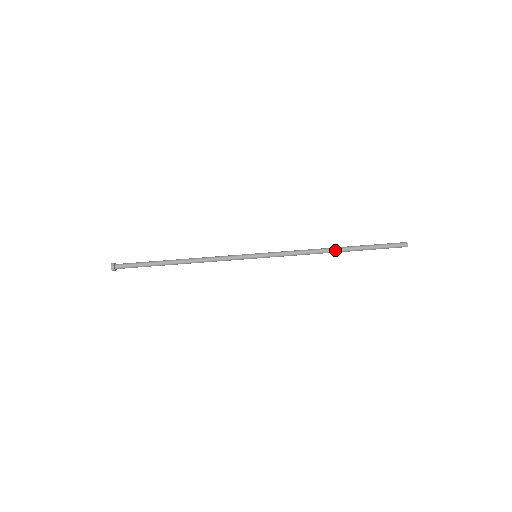
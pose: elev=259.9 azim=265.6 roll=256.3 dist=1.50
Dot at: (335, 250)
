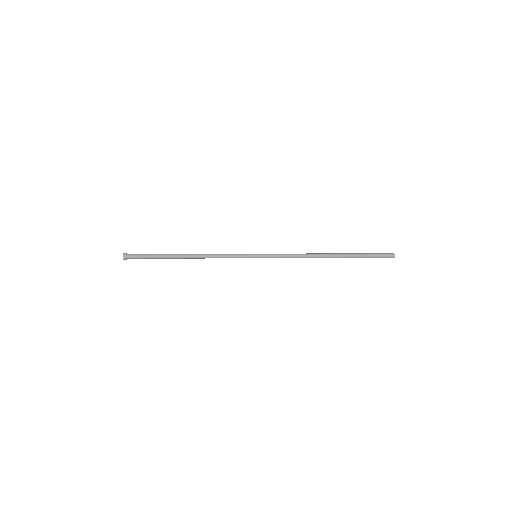
Dot at: (328, 256)
